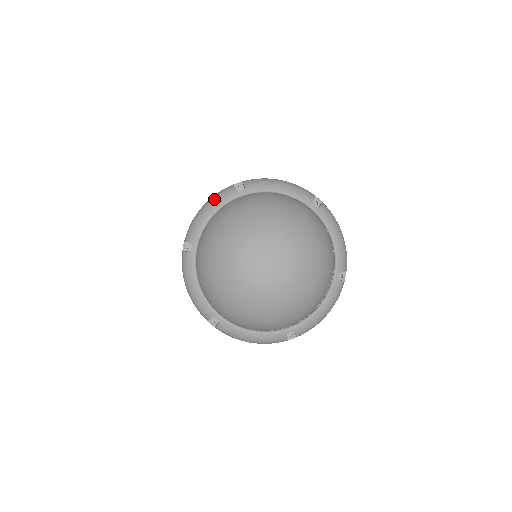
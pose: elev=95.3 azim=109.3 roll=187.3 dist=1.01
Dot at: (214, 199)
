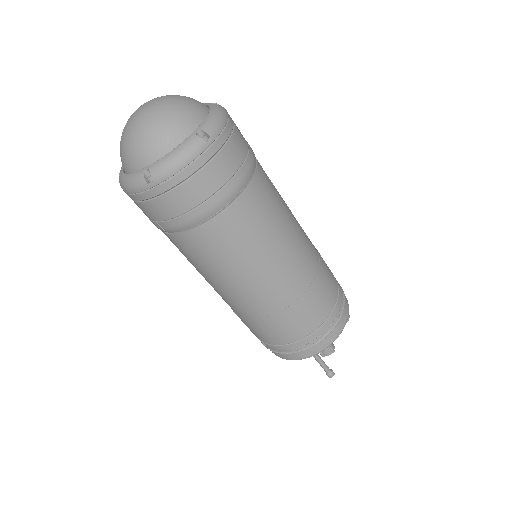
Dot at: occluded
